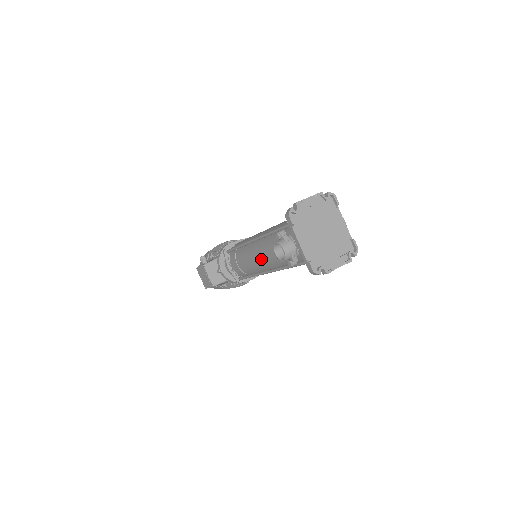
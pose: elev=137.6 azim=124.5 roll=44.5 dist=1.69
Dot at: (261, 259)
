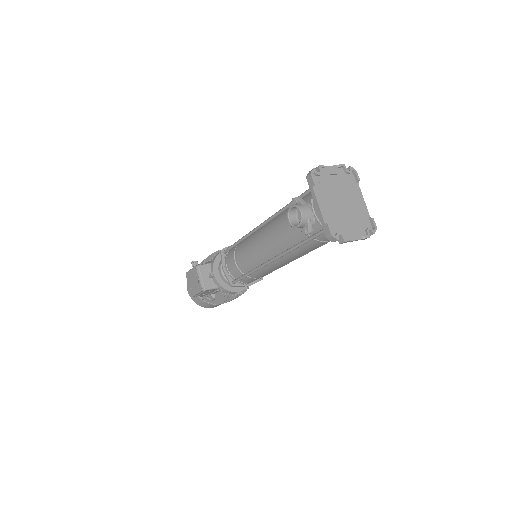
Dot at: (266, 244)
